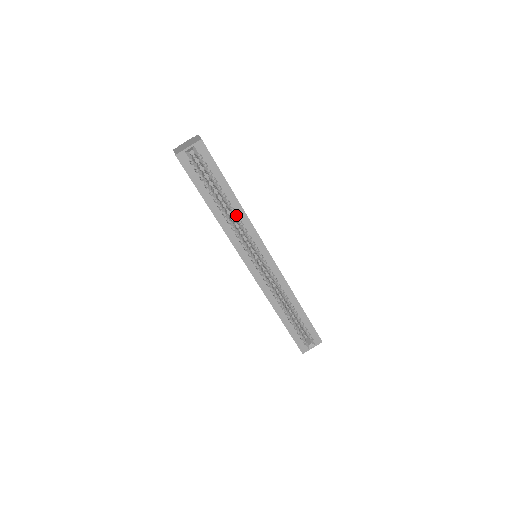
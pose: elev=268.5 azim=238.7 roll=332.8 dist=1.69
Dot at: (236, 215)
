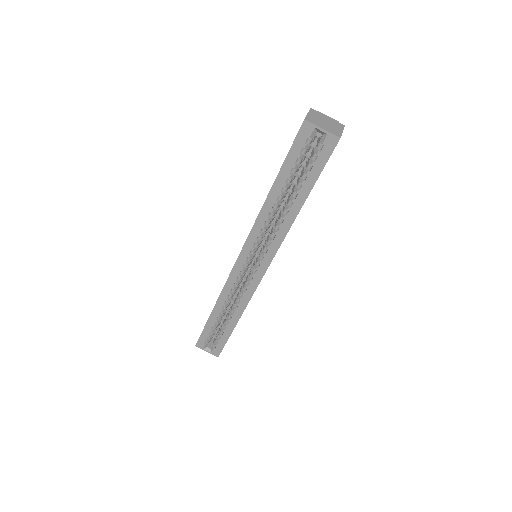
Dot at: (283, 218)
